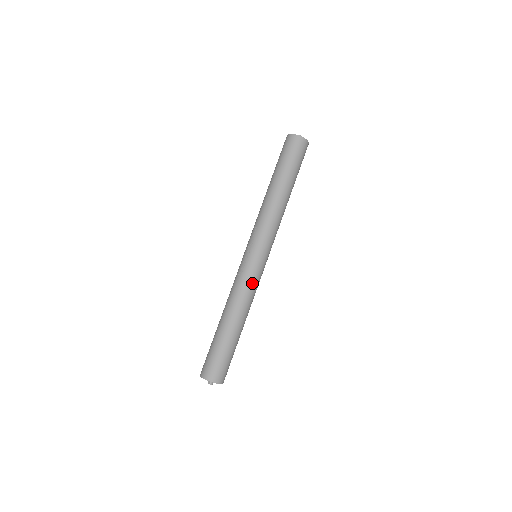
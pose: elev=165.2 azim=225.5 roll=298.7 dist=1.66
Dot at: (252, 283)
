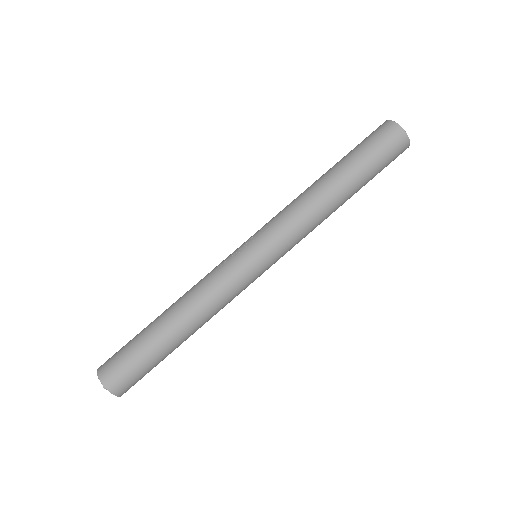
Dot at: (228, 287)
